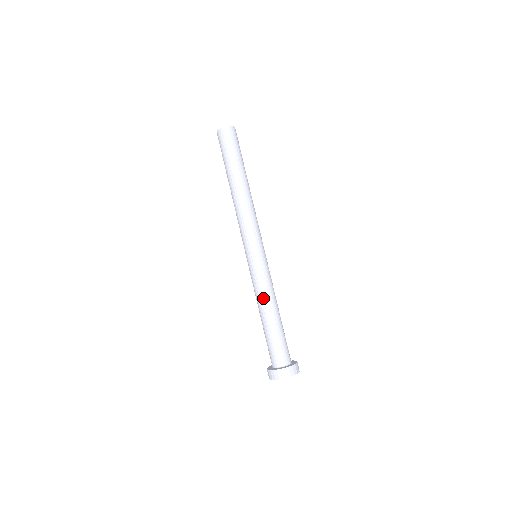
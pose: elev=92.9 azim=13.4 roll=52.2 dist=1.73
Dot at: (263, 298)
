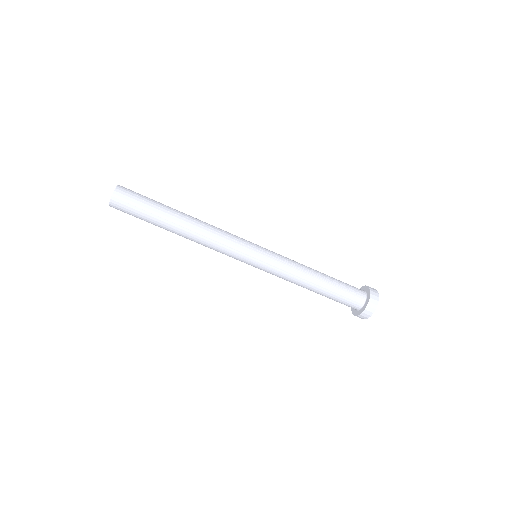
Dot at: (301, 273)
